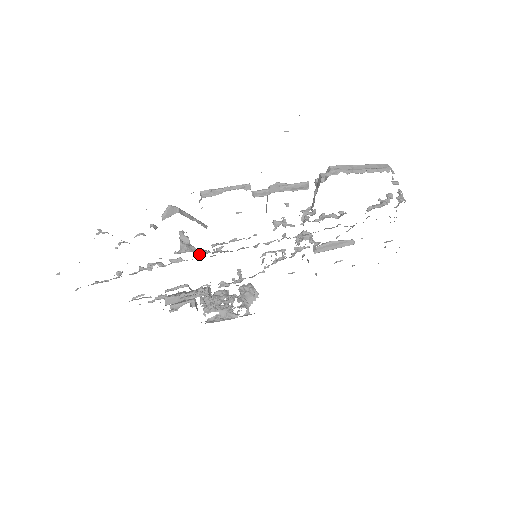
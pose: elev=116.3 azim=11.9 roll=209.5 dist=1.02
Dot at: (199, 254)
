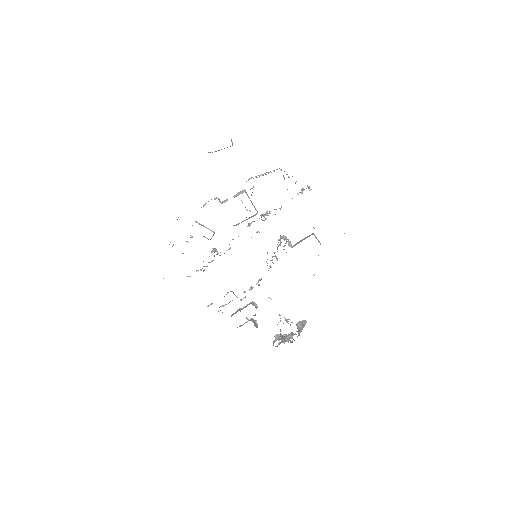
Dot at: occluded
